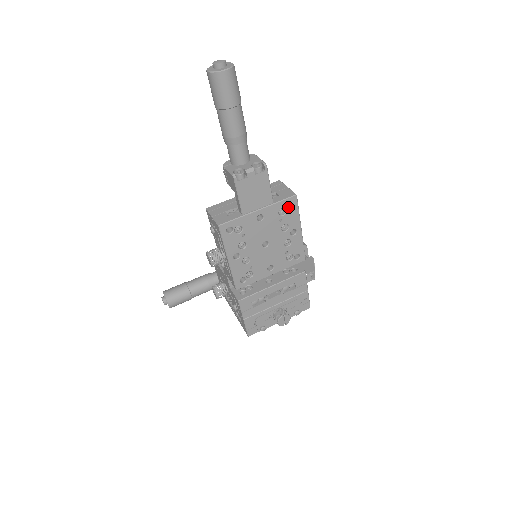
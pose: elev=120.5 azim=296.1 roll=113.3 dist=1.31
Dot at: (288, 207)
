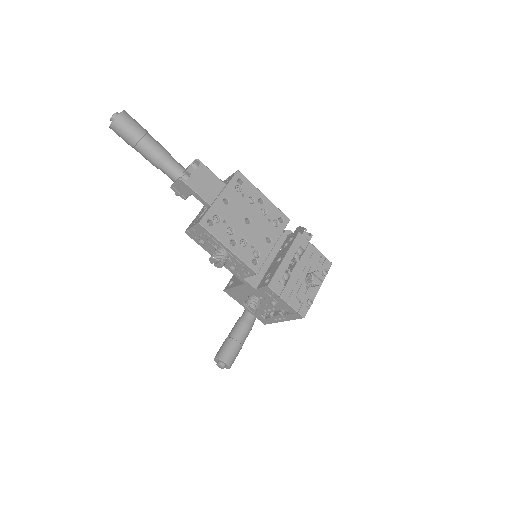
Dot at: (240, 184)
